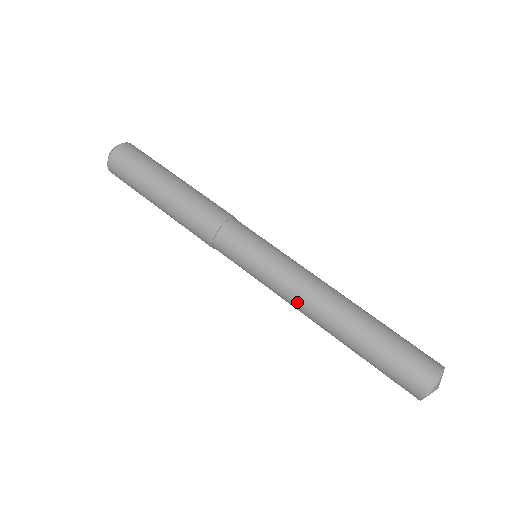
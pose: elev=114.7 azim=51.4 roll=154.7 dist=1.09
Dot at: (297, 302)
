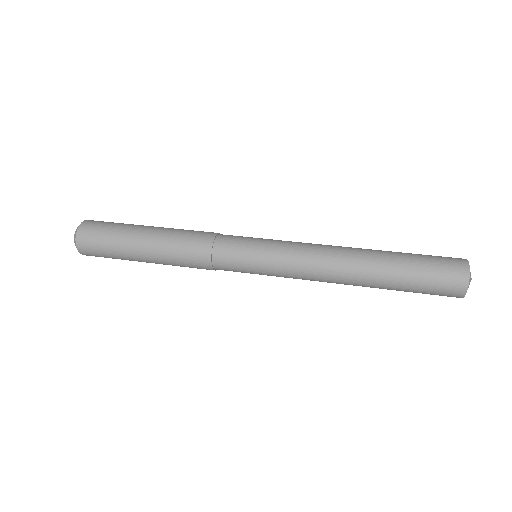
Dot at: (316, 262)
